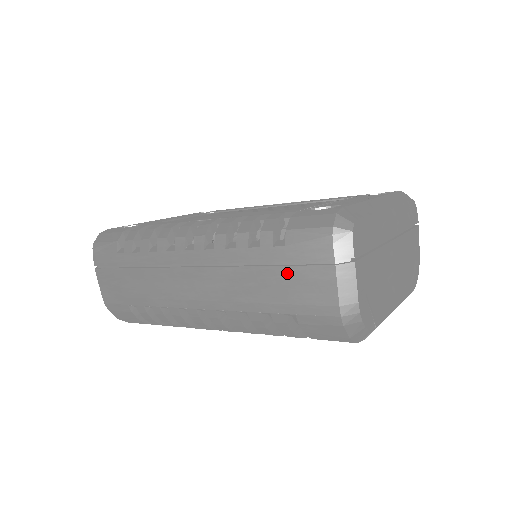
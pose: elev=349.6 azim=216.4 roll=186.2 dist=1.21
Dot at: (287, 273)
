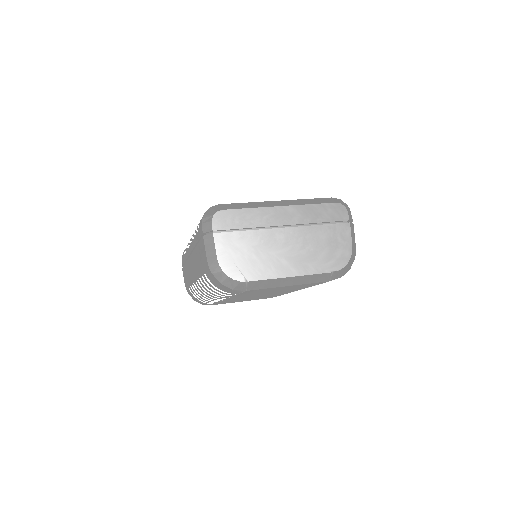
Dot at: (199, 247)
